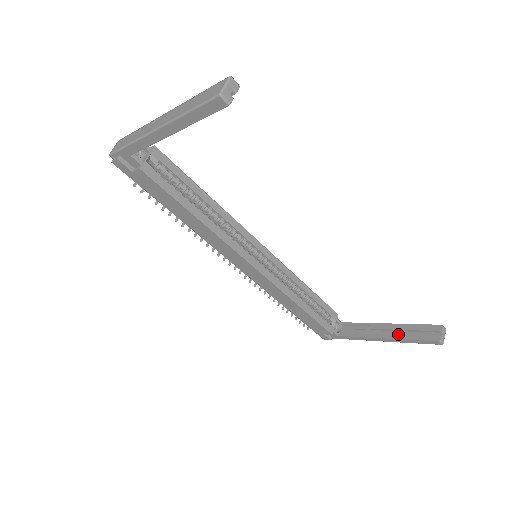
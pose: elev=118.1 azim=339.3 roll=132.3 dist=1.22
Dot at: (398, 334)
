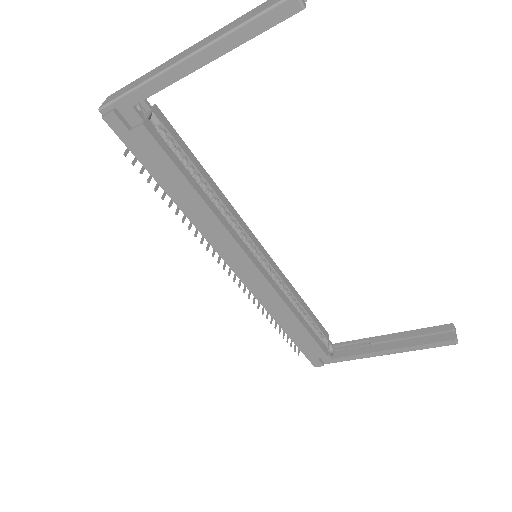
Dot at: (405, 342)
